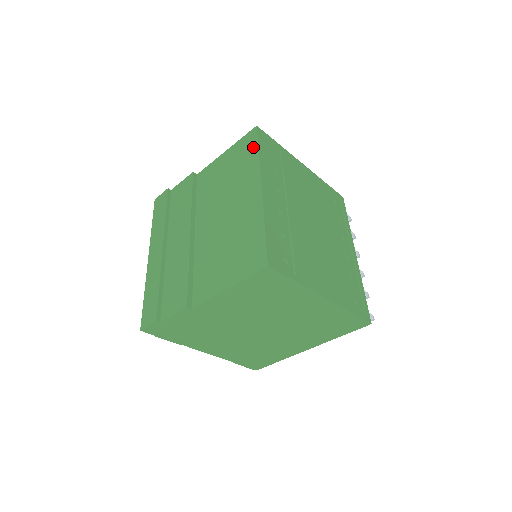
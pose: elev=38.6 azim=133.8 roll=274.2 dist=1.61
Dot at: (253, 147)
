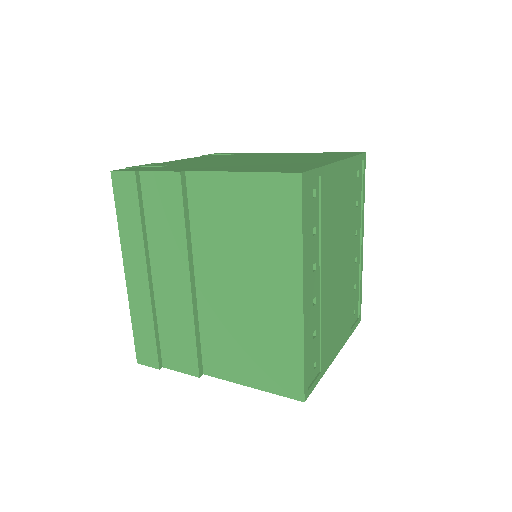
Dot at: (293, 214)
